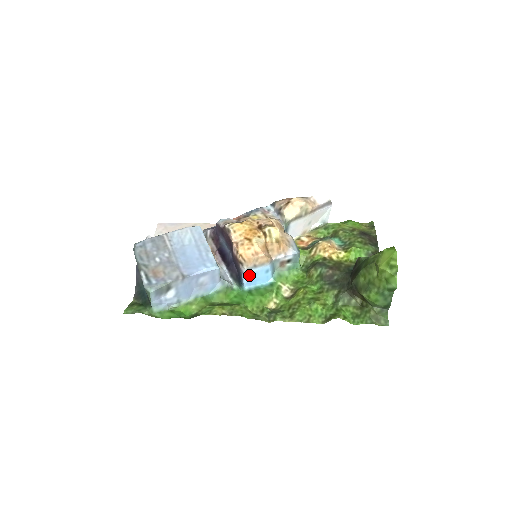
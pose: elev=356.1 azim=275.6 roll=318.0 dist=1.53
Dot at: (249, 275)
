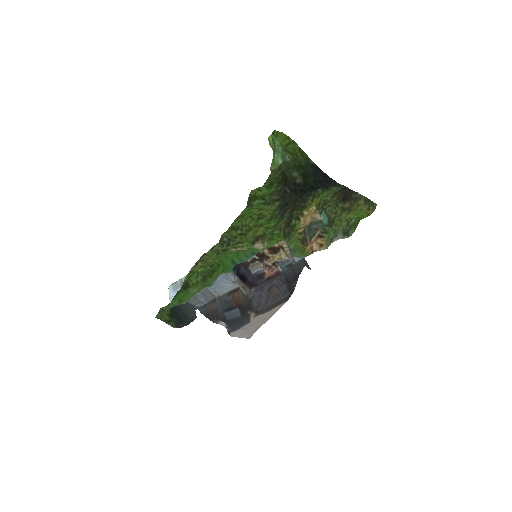
Dot at: occluded
